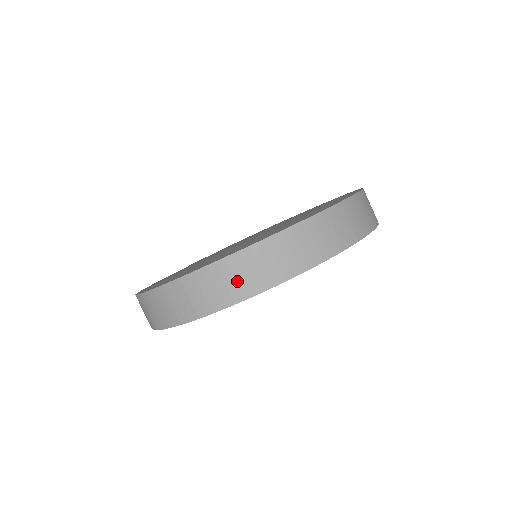
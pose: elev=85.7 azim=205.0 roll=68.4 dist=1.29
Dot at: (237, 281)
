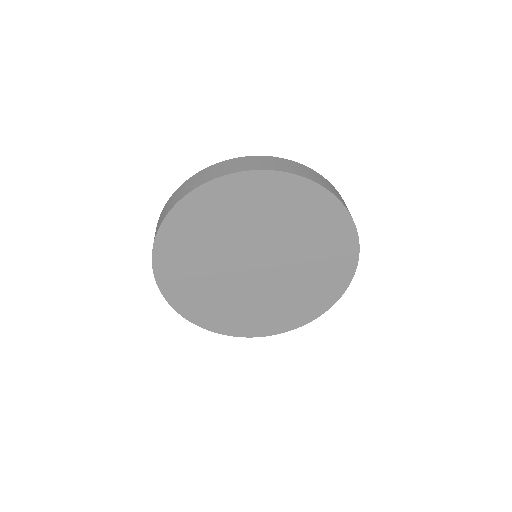
Dot at: (173, 201)
